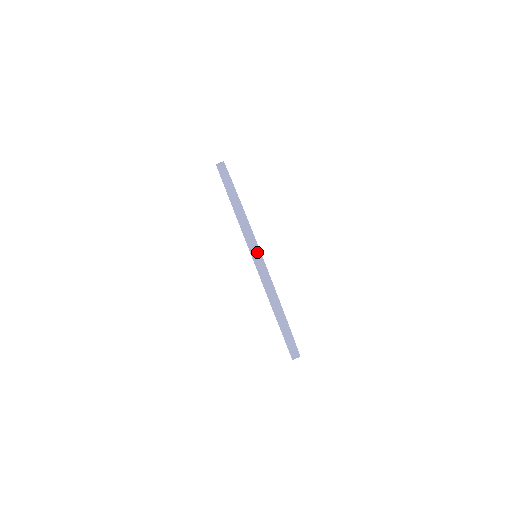
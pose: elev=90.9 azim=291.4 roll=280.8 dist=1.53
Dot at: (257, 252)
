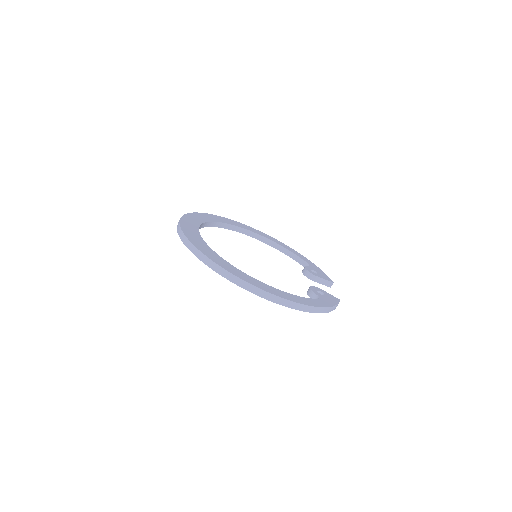
Dot at: (272, 296)
